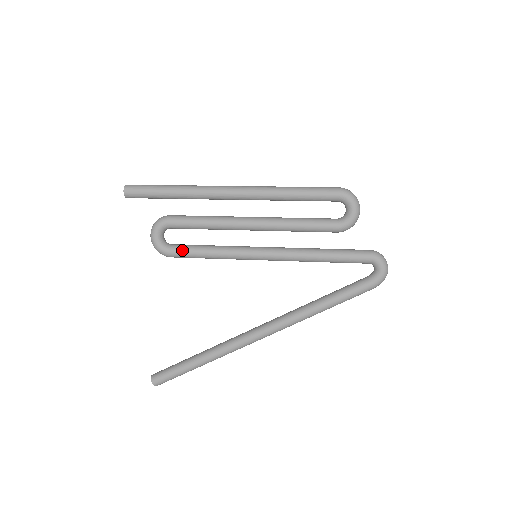
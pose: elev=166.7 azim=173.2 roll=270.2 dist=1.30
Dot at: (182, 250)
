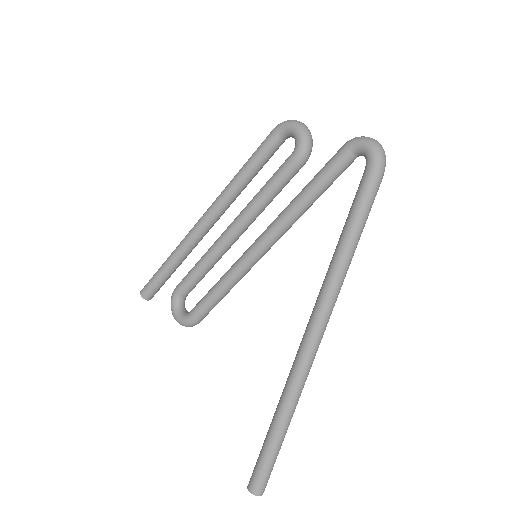
Dot at: (197, 306)
